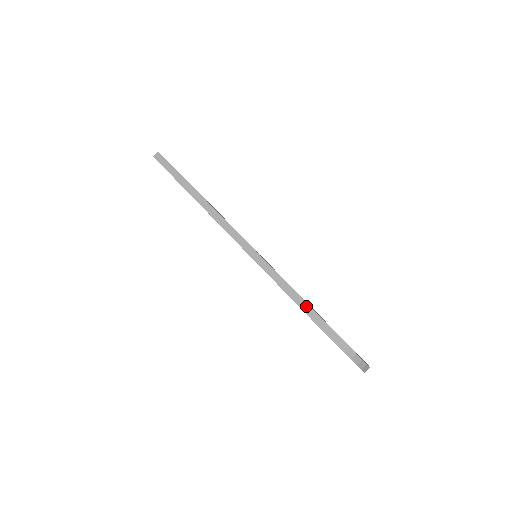
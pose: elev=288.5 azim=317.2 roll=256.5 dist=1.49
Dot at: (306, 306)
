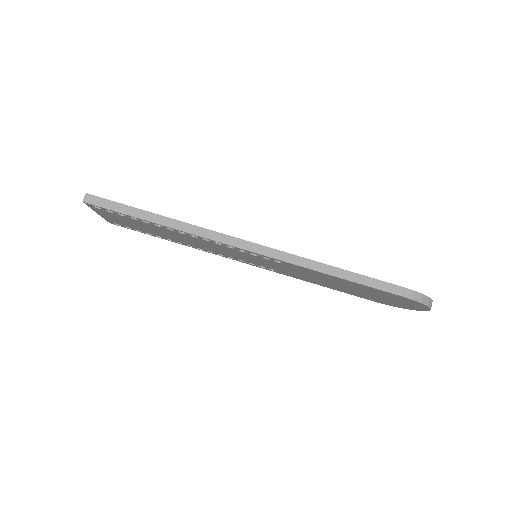
Dot at: (351, 275)
